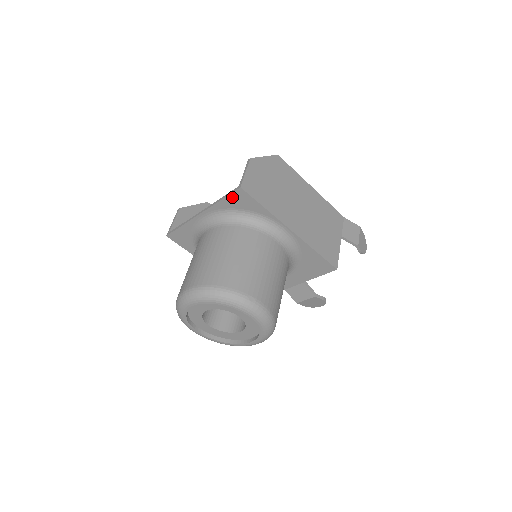
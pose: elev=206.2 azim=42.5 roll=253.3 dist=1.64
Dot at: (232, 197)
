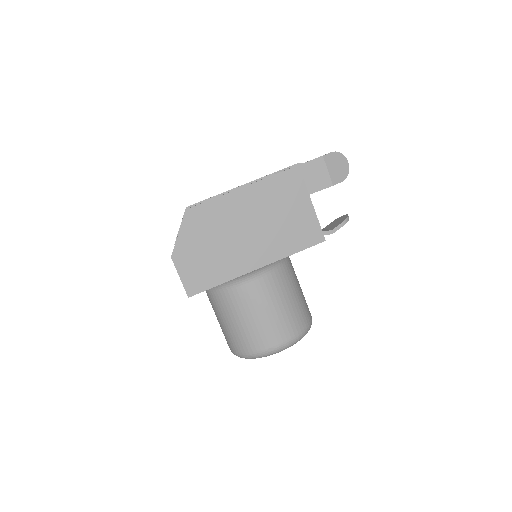
Dot at: occluded
